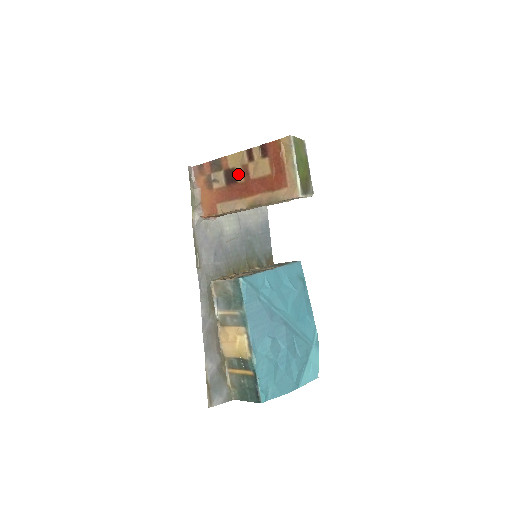
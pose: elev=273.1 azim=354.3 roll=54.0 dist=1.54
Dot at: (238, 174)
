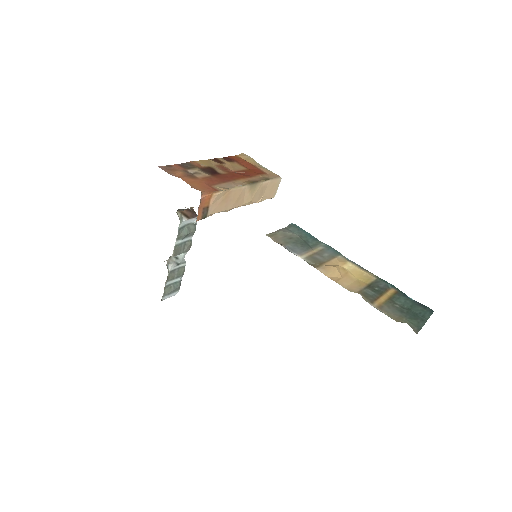
Dot at: (217, 169)
